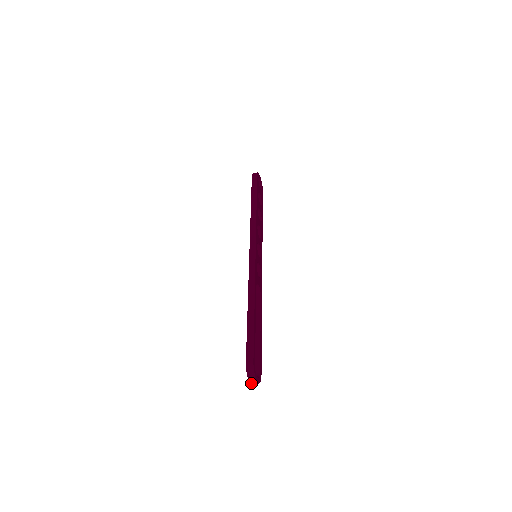
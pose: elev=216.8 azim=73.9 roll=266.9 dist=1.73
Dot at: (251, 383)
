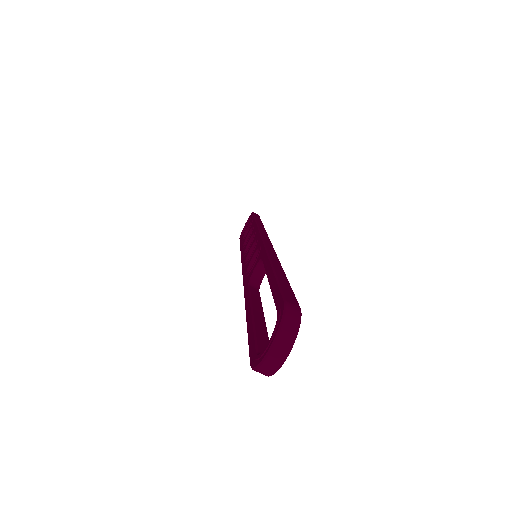
Dot at: (272, 350)
